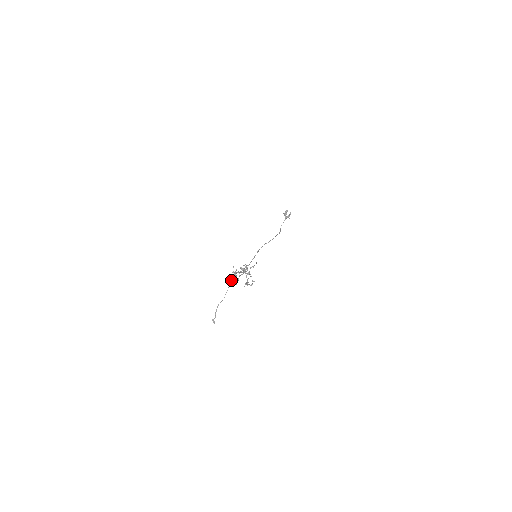
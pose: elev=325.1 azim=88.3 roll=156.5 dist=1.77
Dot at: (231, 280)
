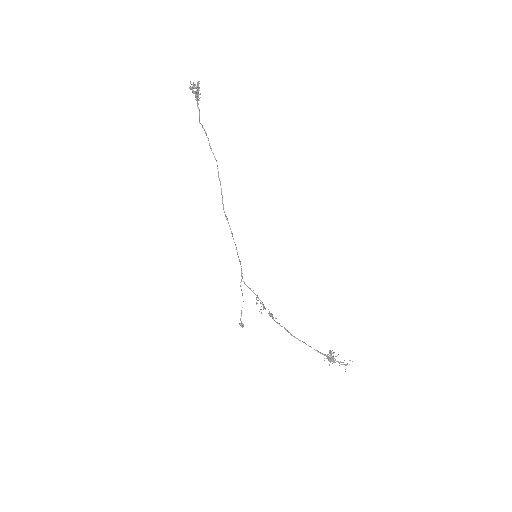
Dot at: (242, 294)
